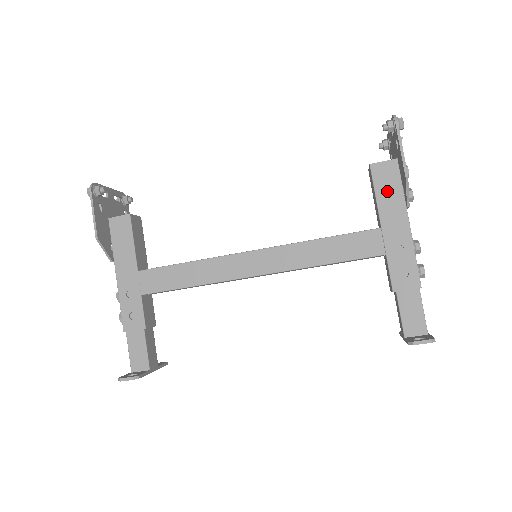
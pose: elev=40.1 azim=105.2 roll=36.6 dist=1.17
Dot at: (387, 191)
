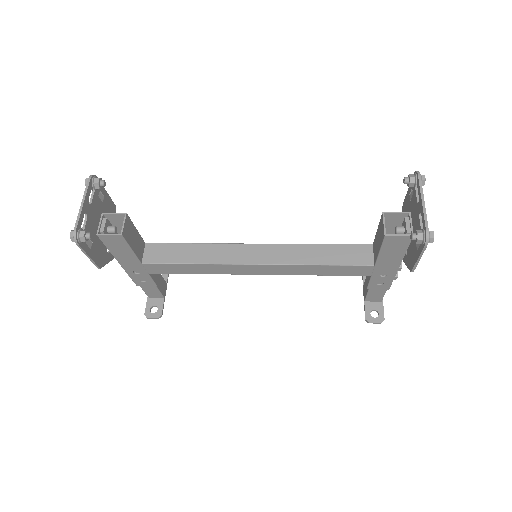
Dot at: (392, 251)
